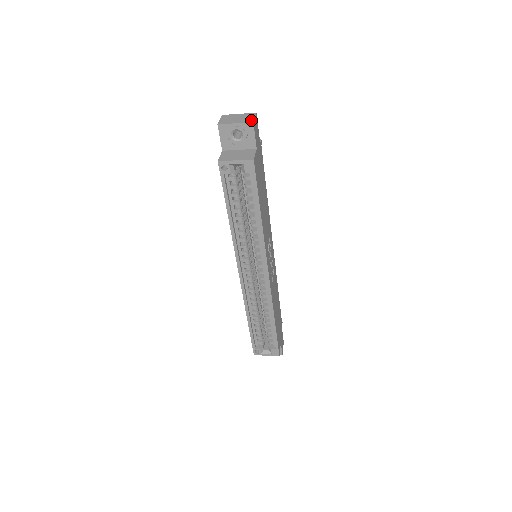
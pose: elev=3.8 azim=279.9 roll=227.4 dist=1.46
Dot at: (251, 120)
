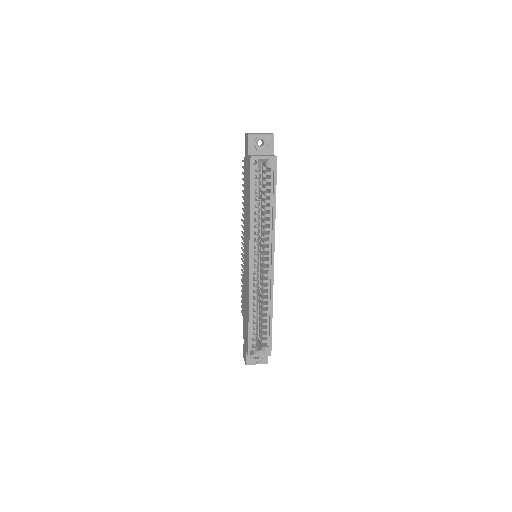
Dot at: (271, 133)
